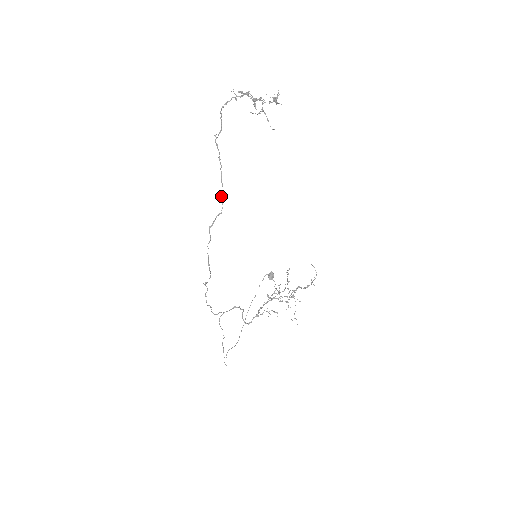
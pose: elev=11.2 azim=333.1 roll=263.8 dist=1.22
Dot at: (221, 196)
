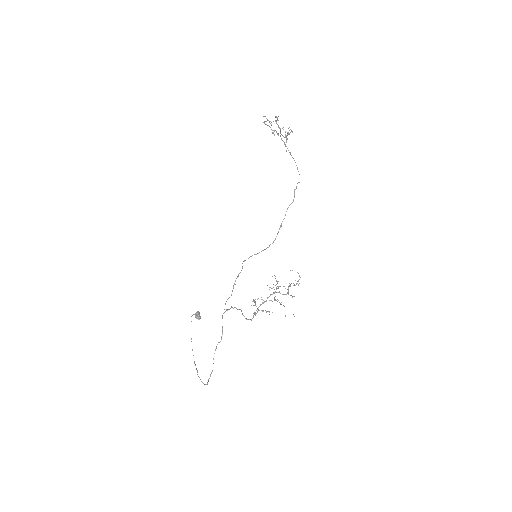
Dot at: occluded
